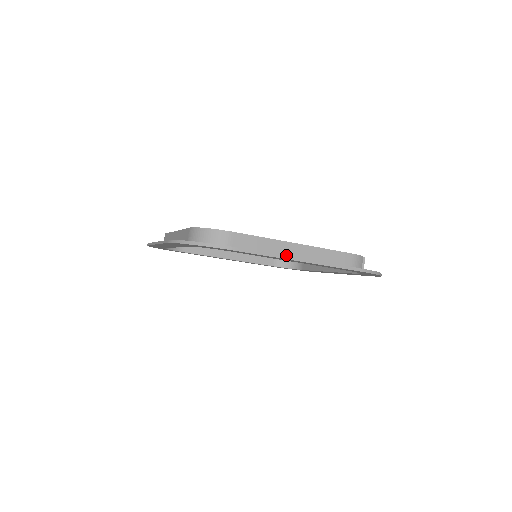
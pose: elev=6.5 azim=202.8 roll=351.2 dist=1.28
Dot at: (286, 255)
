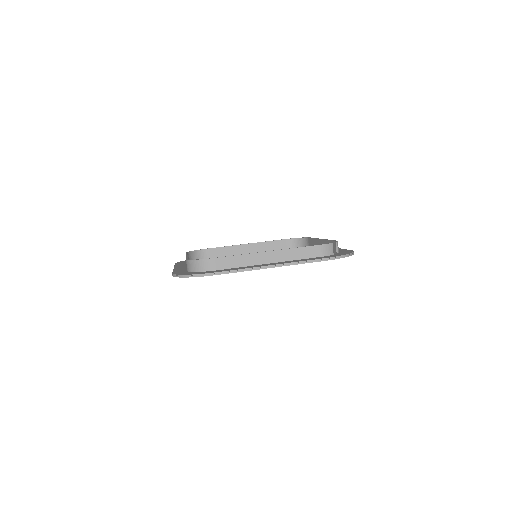
Dot at: (262, 263)
